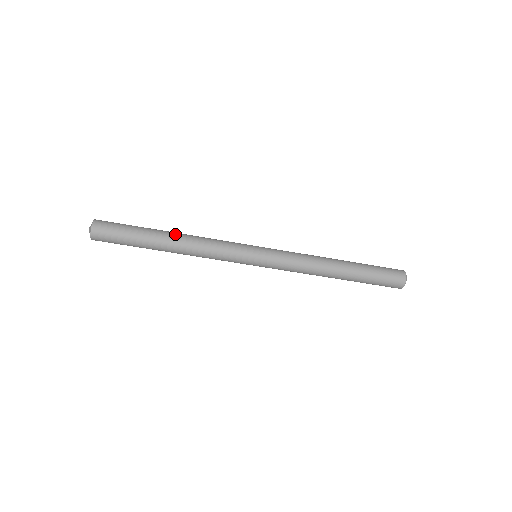
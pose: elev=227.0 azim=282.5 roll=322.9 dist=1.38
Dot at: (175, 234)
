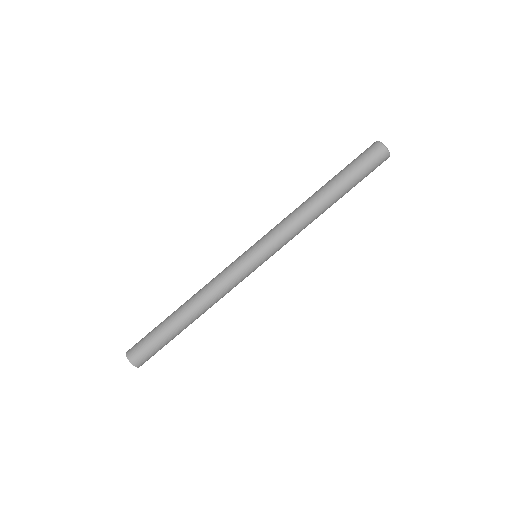
Dot at: occluded
